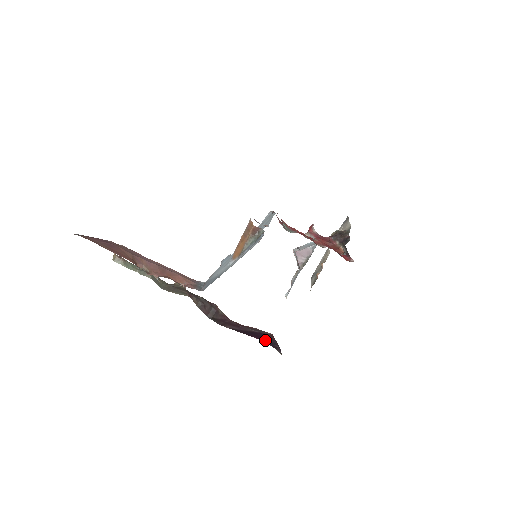
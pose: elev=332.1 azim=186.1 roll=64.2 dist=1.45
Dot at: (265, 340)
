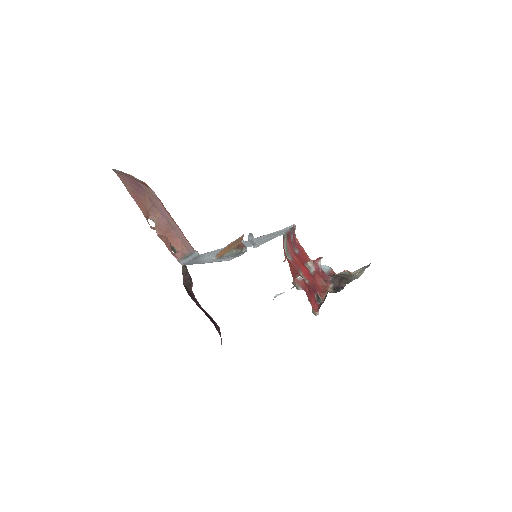
Dot at: (216, 327)
